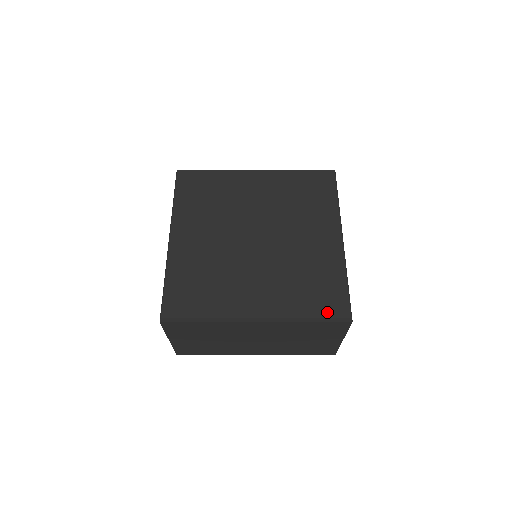
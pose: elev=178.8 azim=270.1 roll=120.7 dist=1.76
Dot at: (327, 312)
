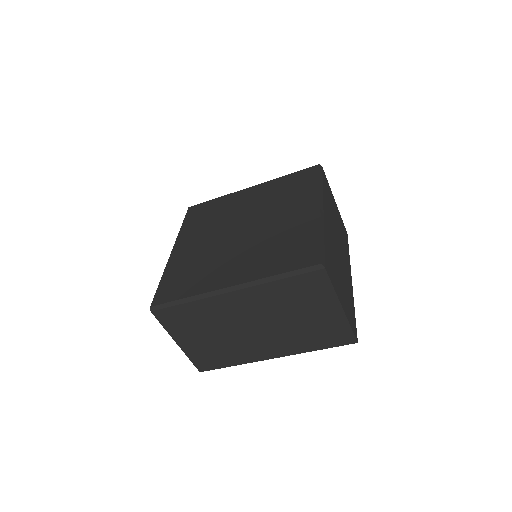
Dot at: (297, 265)
